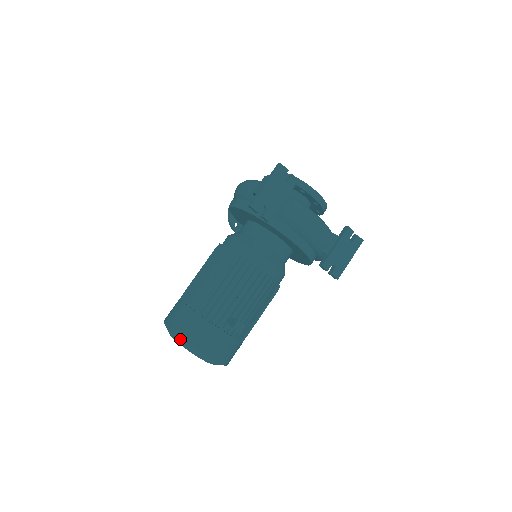
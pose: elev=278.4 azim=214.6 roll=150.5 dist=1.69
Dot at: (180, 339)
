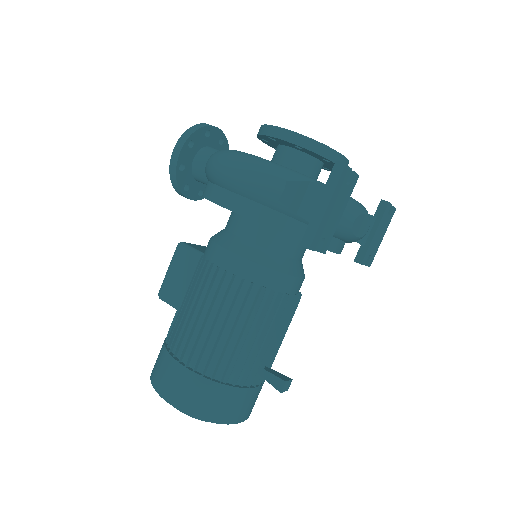
Dot at: occluded
